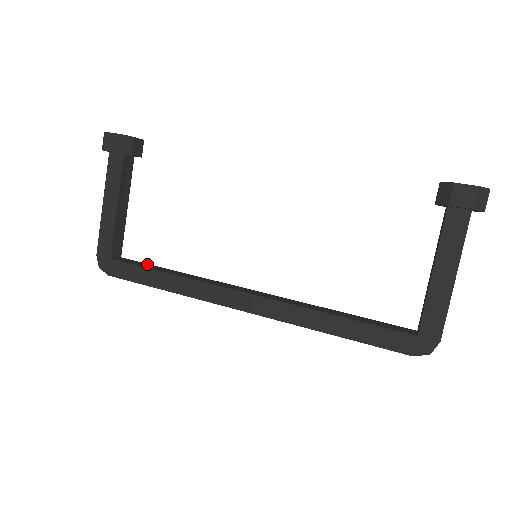
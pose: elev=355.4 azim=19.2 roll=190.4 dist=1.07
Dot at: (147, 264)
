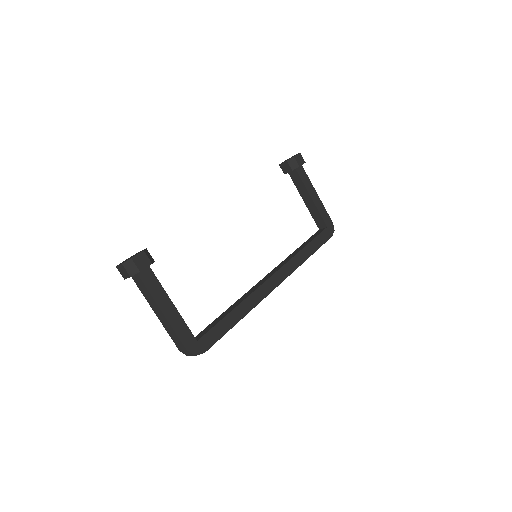
Dot at: (209, 325)
